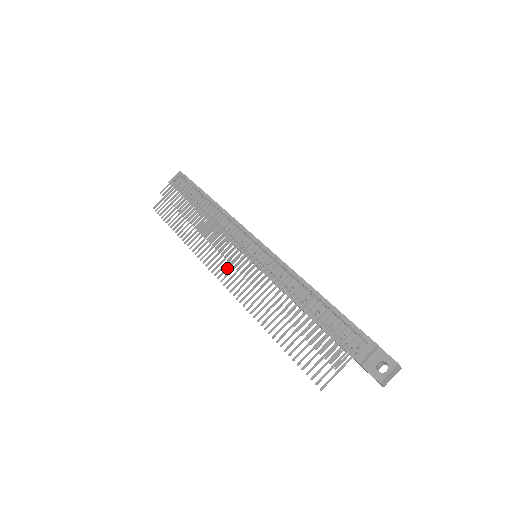
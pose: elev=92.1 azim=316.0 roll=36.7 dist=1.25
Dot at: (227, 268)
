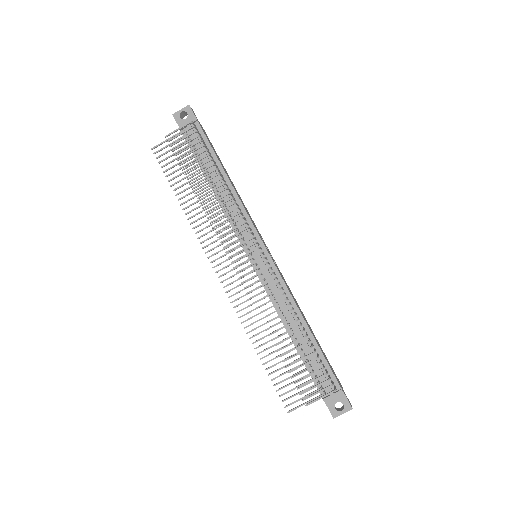
Dot at: (227, 266)
